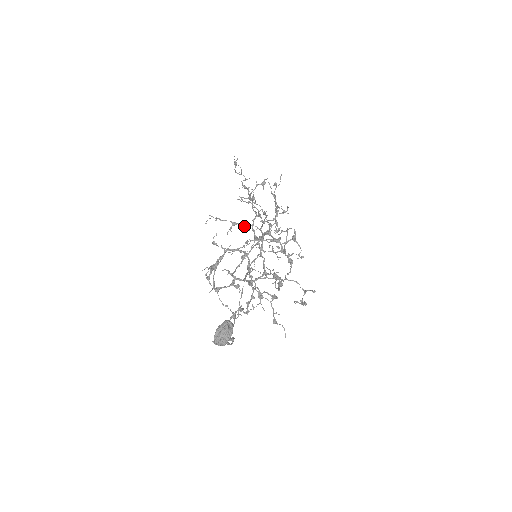
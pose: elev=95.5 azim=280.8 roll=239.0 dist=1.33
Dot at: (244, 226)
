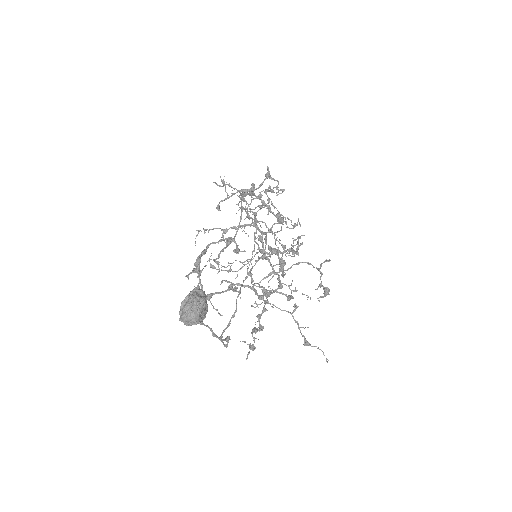
Dot at: (235, 227)
